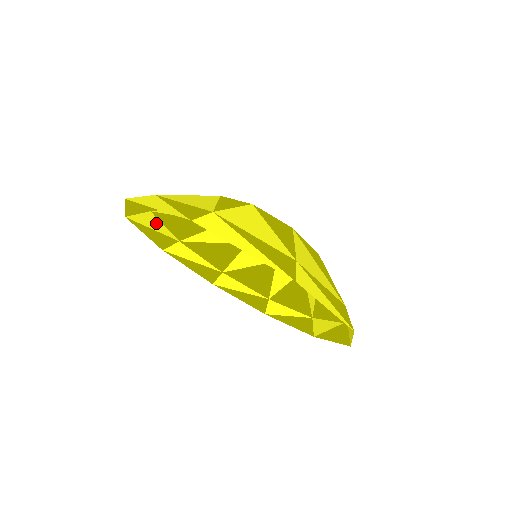
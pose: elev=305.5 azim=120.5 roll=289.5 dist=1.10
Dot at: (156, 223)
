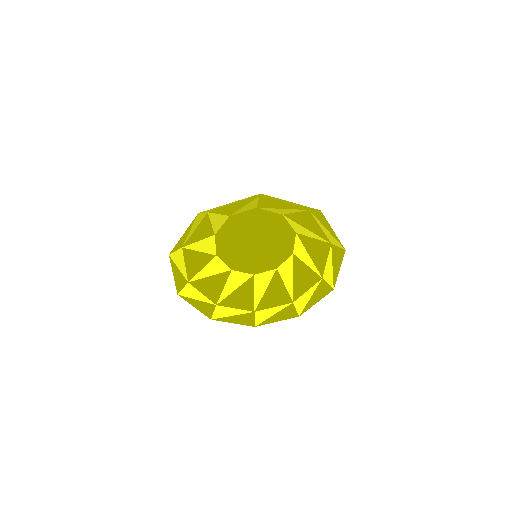
Dot at: (181, 261)
